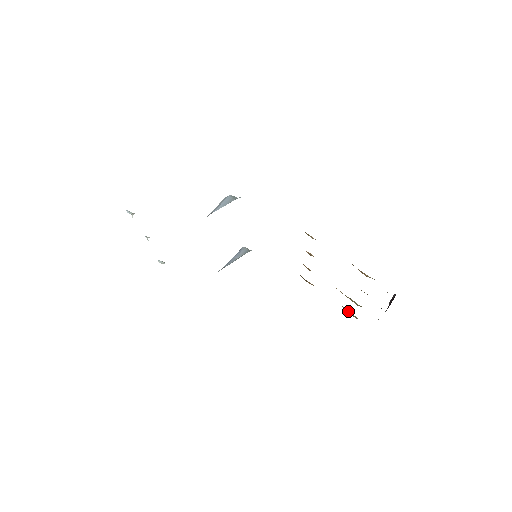
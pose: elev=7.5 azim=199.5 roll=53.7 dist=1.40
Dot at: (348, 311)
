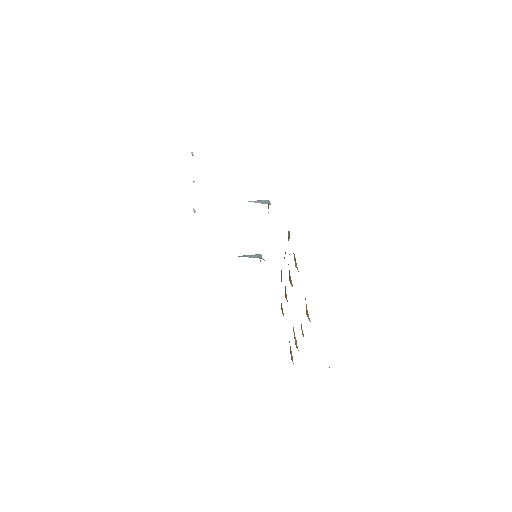
Dot at: (291, 352)
